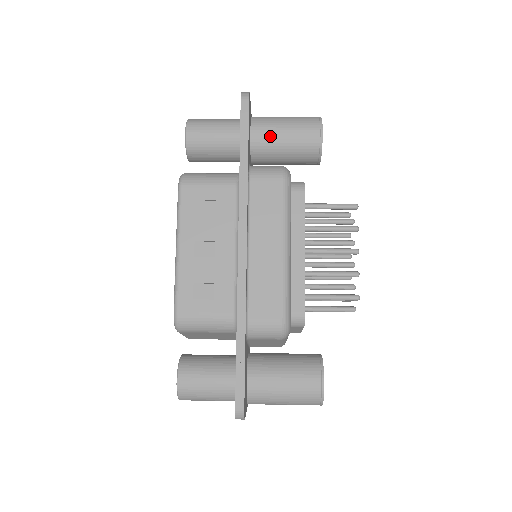
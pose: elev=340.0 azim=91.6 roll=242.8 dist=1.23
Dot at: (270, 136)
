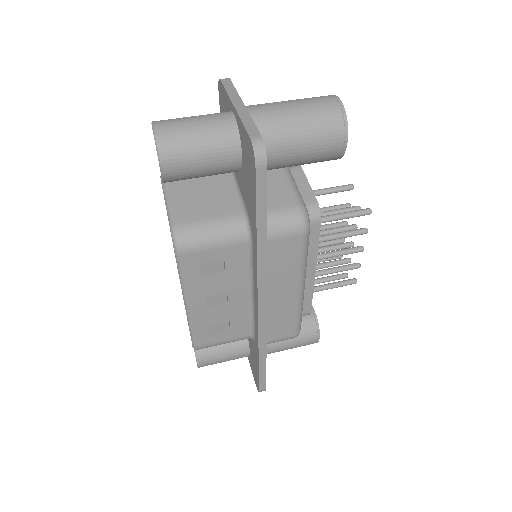
Dot at: (280, 158)
